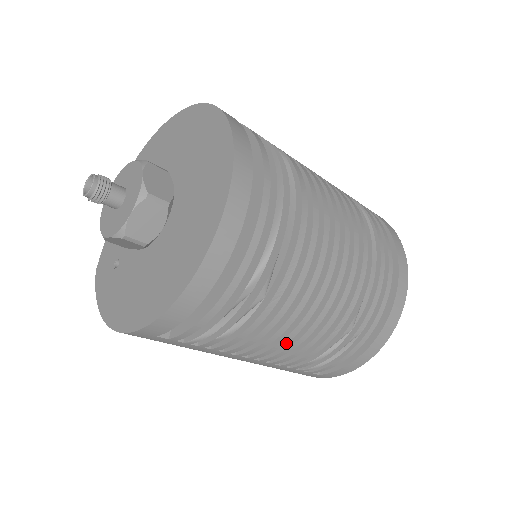
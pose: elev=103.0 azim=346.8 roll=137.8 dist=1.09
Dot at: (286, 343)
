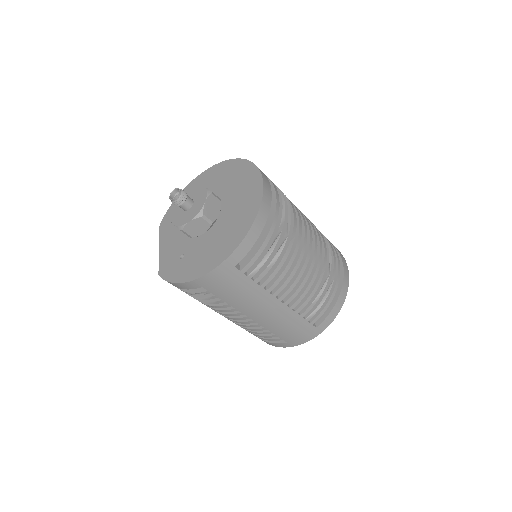
Dot at: occluded
